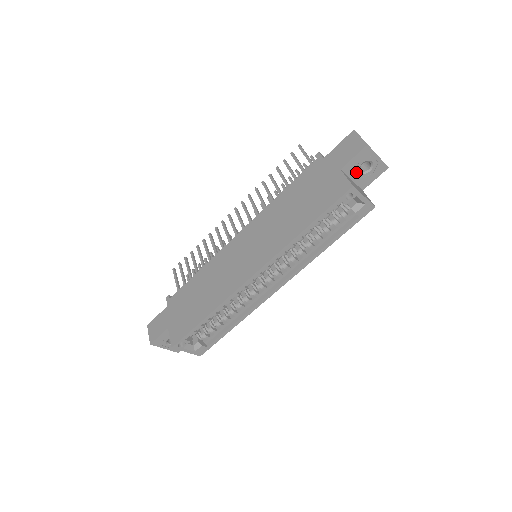
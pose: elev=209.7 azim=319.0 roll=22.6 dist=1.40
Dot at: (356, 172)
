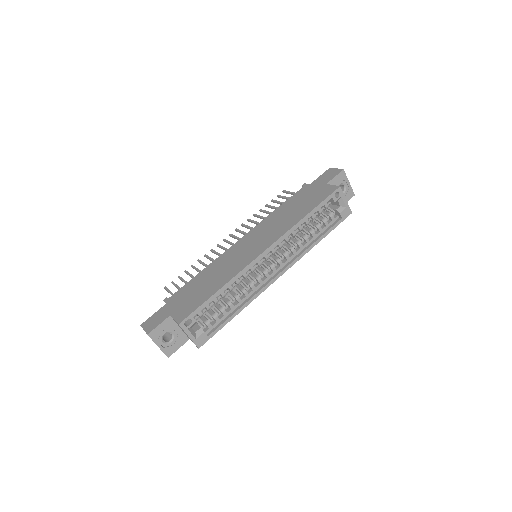
Dot at: occluded
